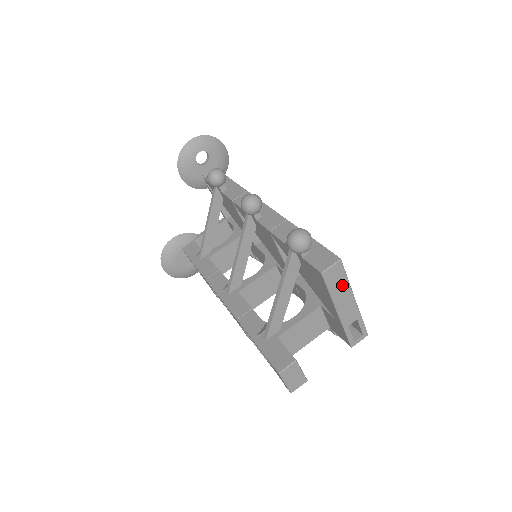
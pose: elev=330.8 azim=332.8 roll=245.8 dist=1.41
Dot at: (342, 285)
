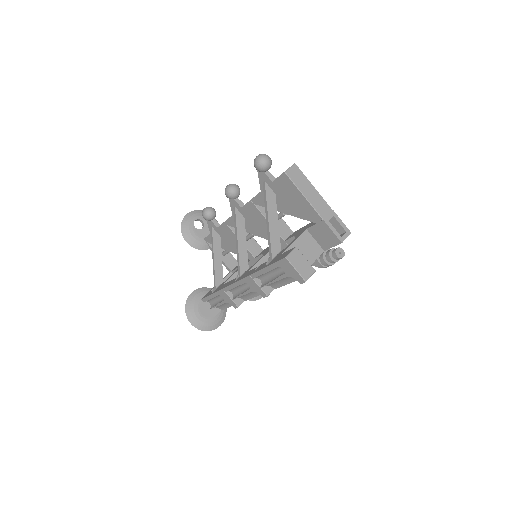
Dot at: (306, 184)
